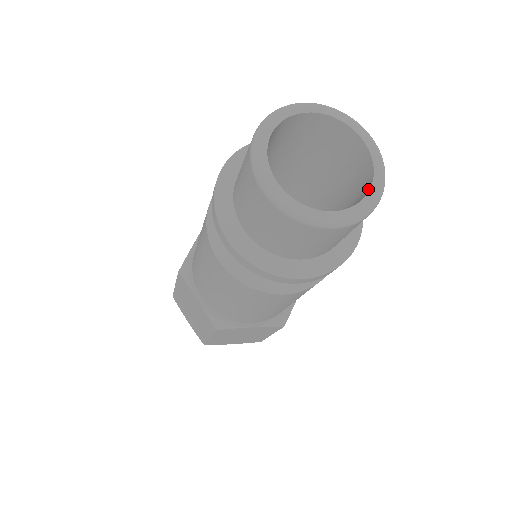
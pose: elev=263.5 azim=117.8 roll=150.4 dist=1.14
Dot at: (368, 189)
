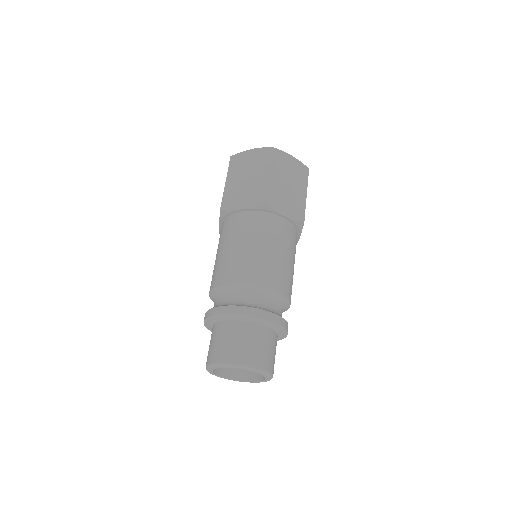
Dot at: (250, 379)
